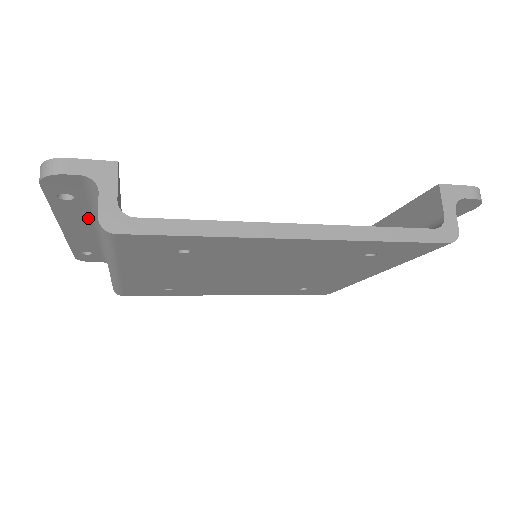
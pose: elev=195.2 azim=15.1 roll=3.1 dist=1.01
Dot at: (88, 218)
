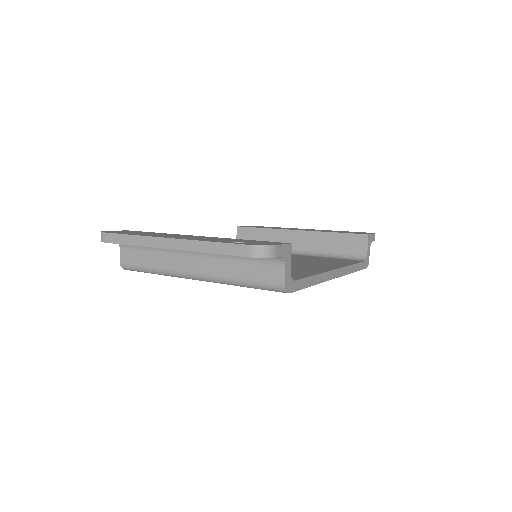
Dot at: occluded
